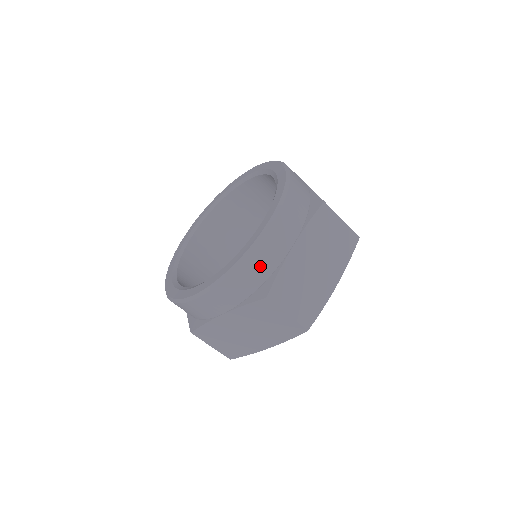
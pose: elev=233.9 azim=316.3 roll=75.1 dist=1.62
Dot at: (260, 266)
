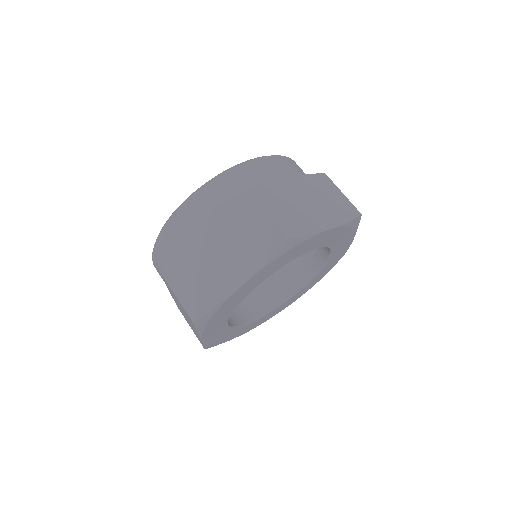
Dot at: (249, 177)
